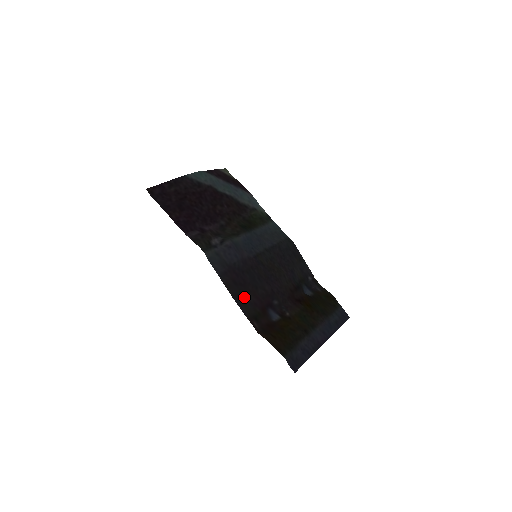
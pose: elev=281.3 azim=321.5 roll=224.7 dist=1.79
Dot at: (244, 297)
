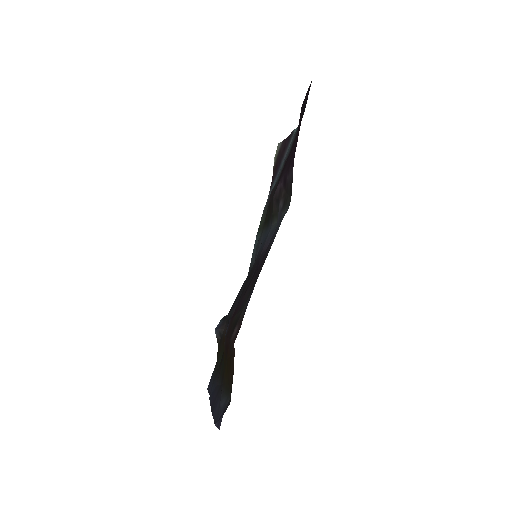
Dot at: (250, 290)
